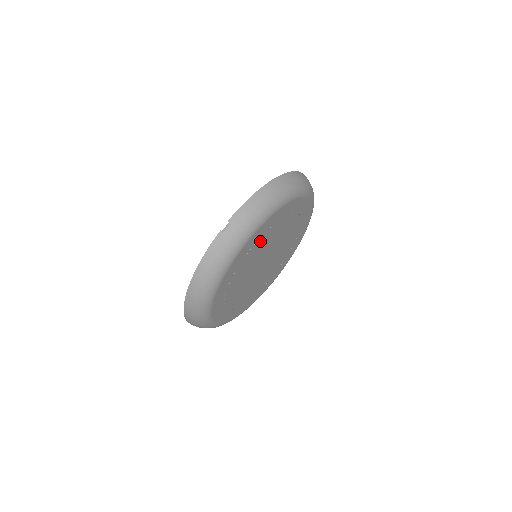
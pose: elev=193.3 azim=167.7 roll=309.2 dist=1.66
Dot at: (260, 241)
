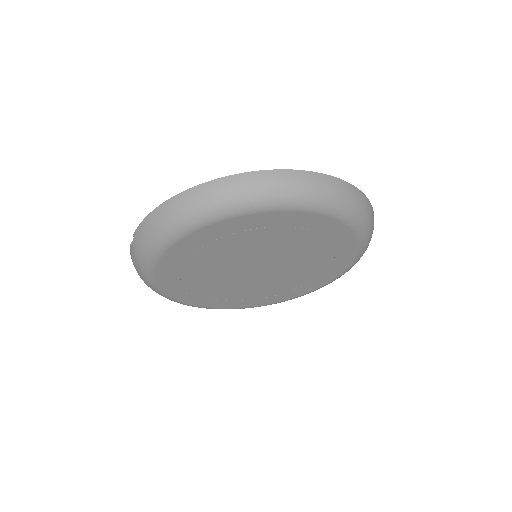
Dot at: (197, 258)
